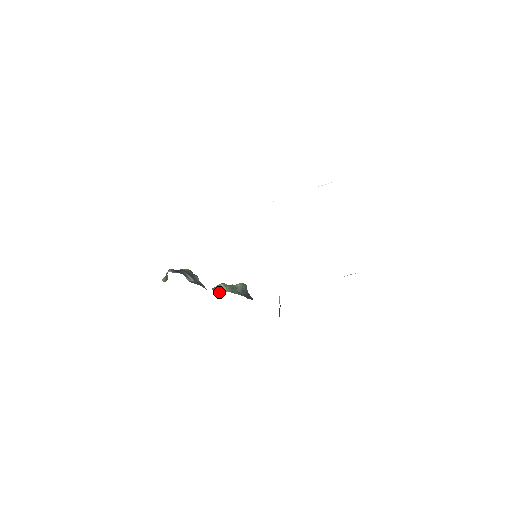
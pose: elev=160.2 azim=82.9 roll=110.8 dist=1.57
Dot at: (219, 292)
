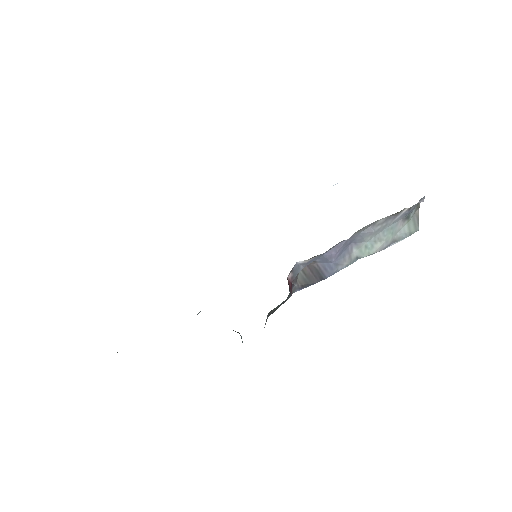
Dot at: occluded
